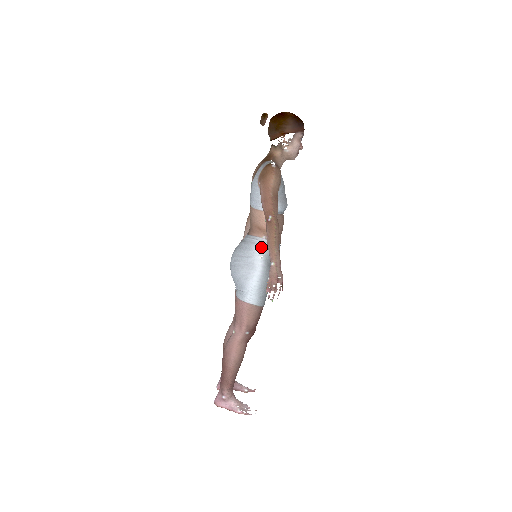
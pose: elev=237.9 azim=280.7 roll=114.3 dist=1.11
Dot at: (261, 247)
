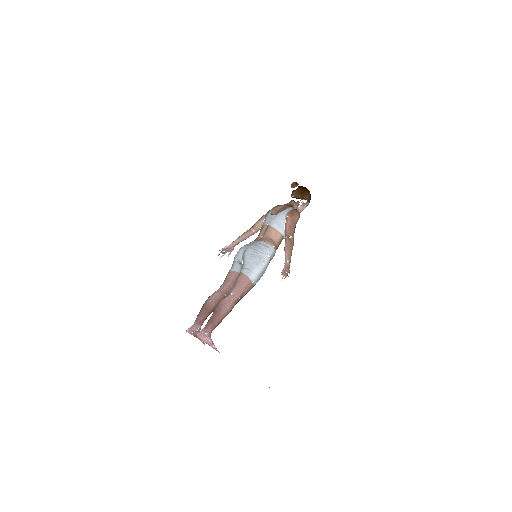
Dot at: (271, 251)
